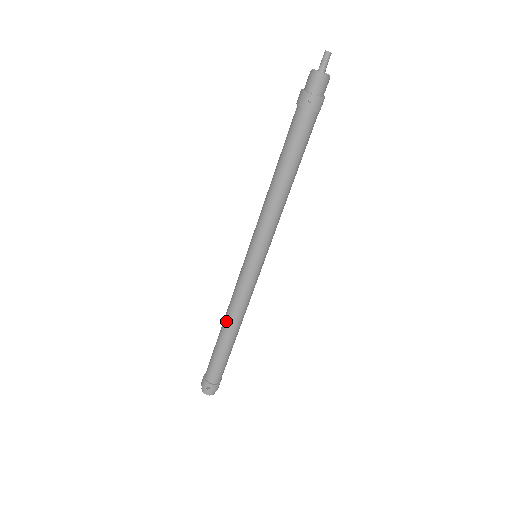
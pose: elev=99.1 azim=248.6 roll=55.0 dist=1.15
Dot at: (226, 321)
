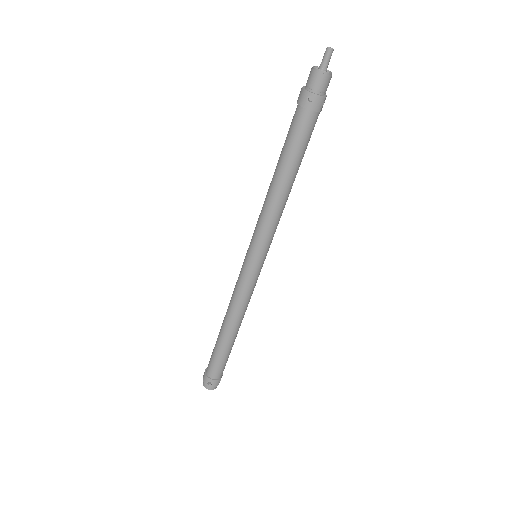
Dot at: (226, 319)
